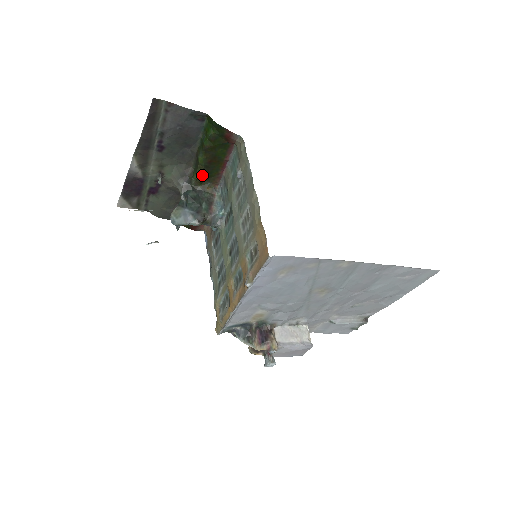
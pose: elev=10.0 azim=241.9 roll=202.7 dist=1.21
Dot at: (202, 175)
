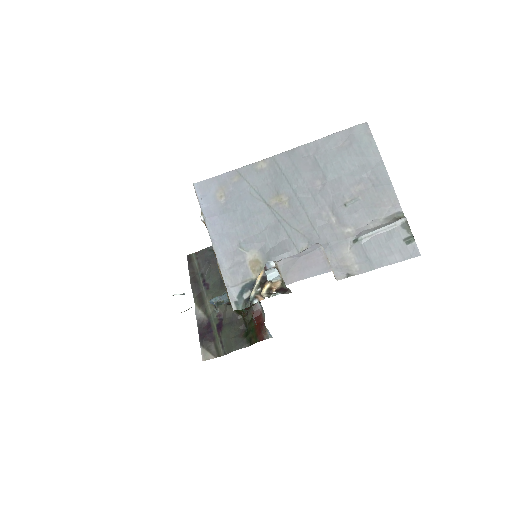
Dot at: occluded
